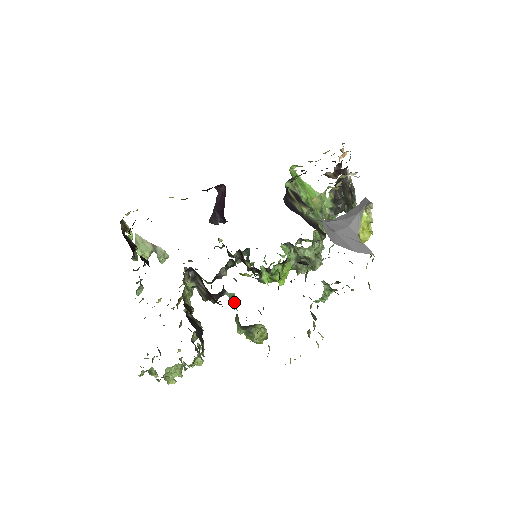
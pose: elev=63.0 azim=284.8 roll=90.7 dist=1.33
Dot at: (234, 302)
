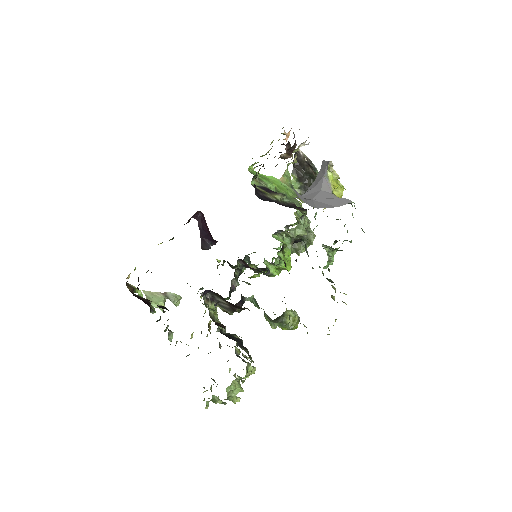
Dot at: (256, 303)
